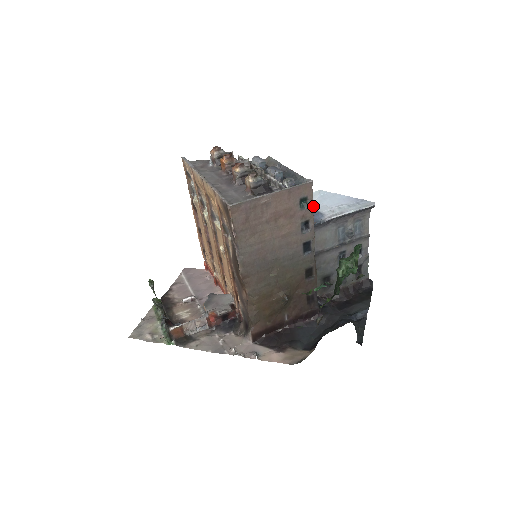
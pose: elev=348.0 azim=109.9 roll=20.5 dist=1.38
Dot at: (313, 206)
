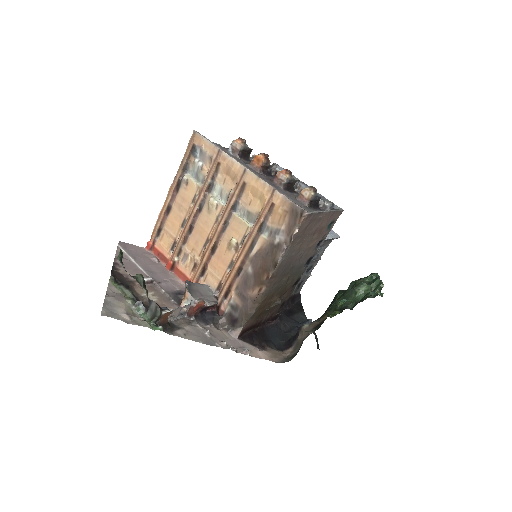
Dot at: occluded
